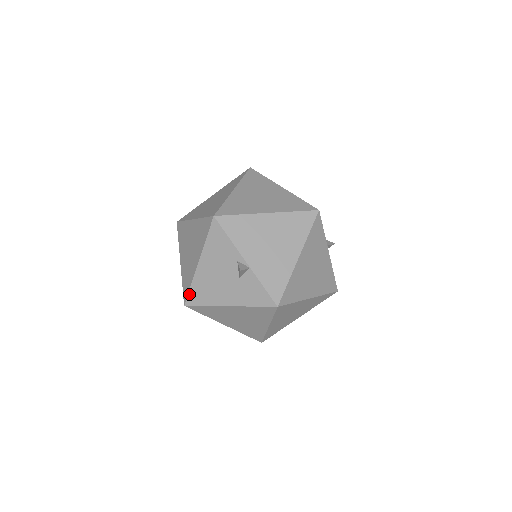
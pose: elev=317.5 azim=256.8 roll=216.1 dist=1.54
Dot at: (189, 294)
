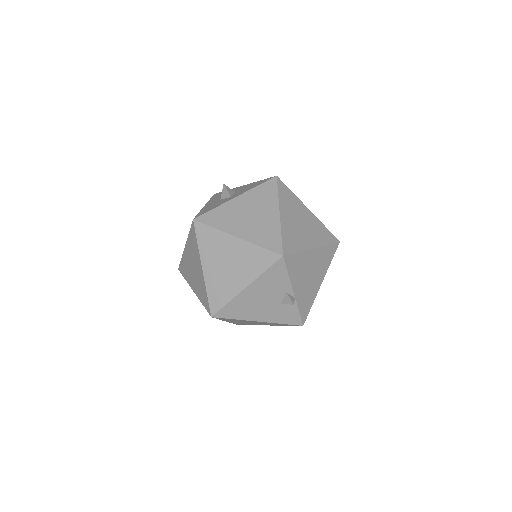
Dot at: (222, 309)
